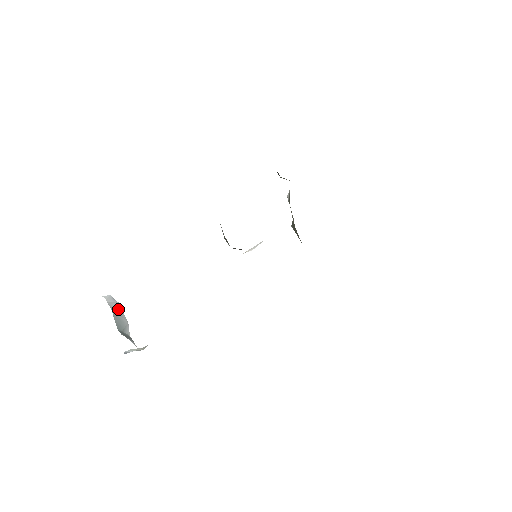
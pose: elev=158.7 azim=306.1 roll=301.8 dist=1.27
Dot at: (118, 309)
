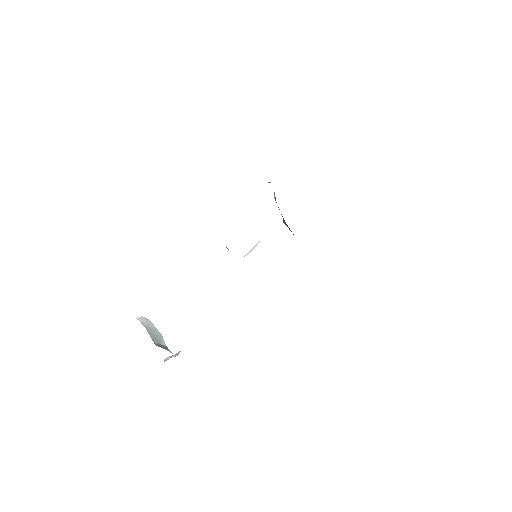
Dot at: (151, 326)
